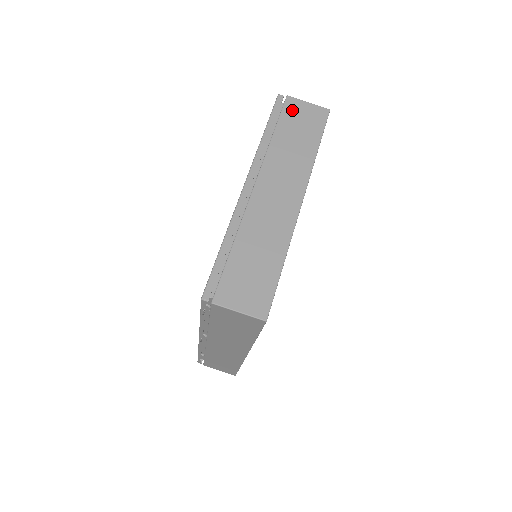
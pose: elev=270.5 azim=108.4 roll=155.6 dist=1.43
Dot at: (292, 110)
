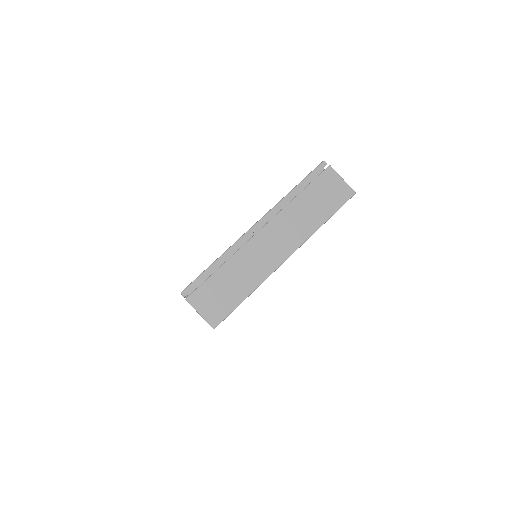
Dot at: (326, 180)
